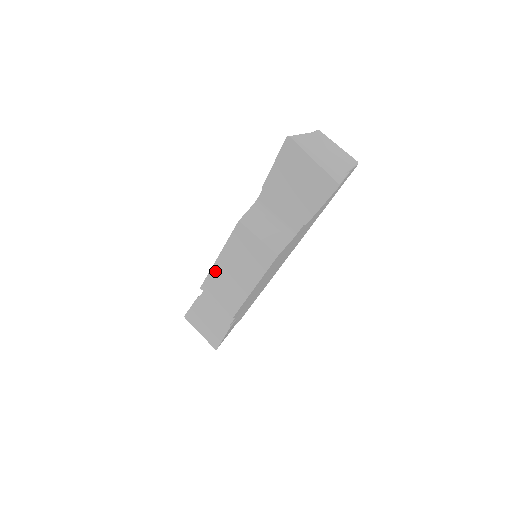
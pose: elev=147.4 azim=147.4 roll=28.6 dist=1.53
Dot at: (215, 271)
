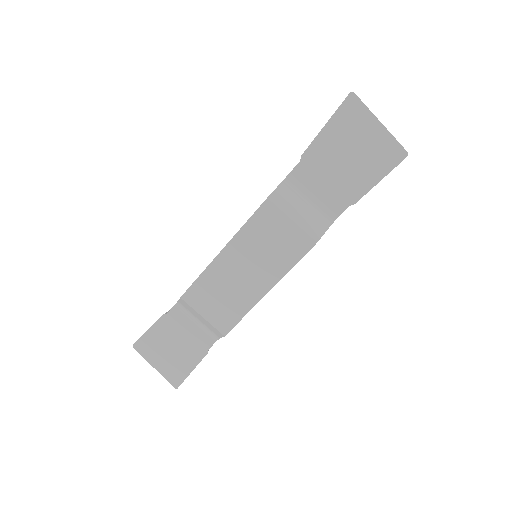
Dot at: (212, 271)
